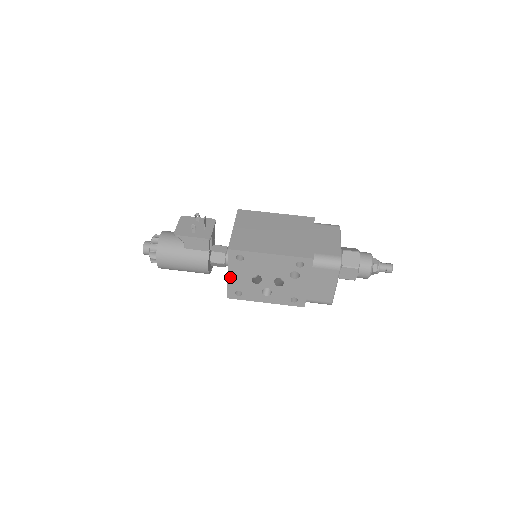
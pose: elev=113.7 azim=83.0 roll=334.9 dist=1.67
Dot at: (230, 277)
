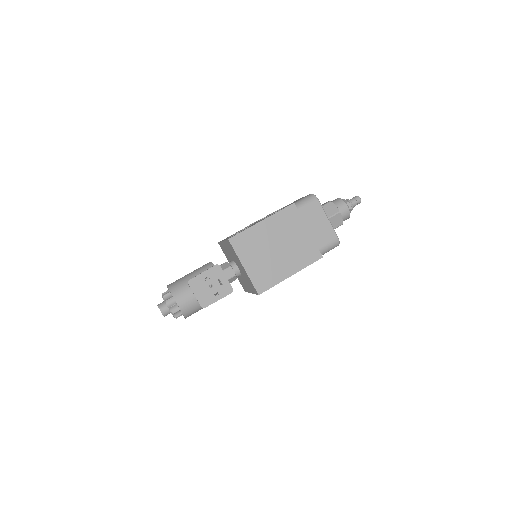
Dot at: occluded
